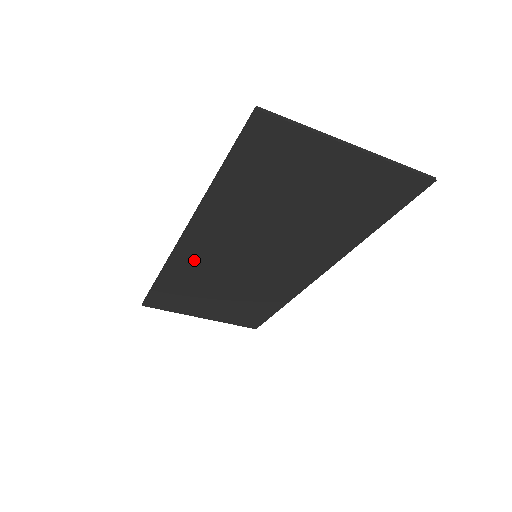
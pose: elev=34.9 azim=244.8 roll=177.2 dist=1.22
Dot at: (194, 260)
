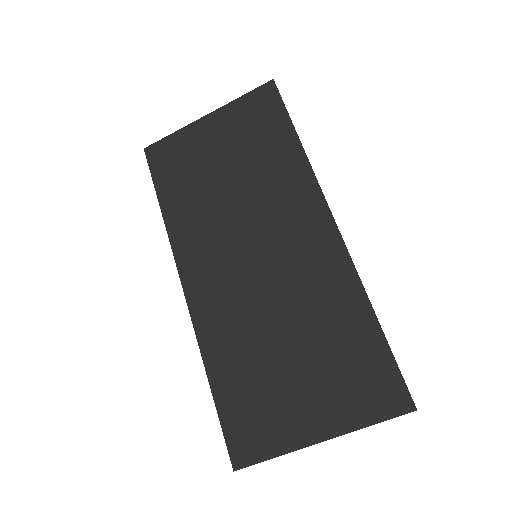
Dot at: (215, 312)
